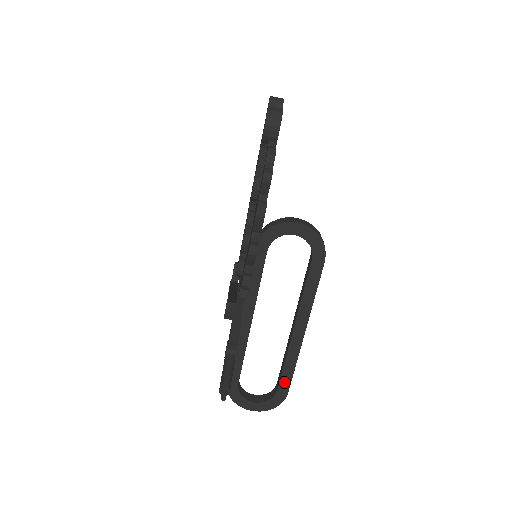
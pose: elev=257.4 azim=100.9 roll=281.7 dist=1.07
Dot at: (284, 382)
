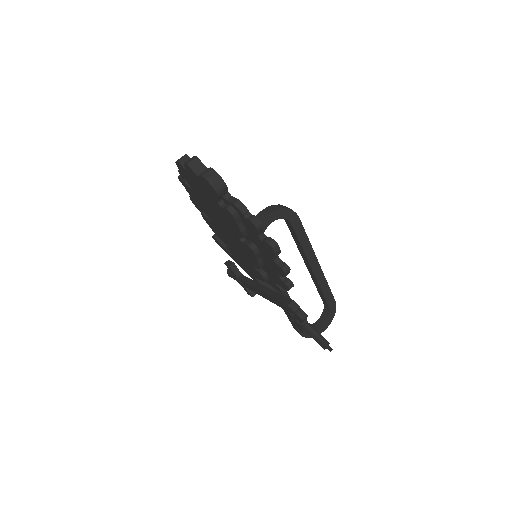
Dot at: (329, 299)
